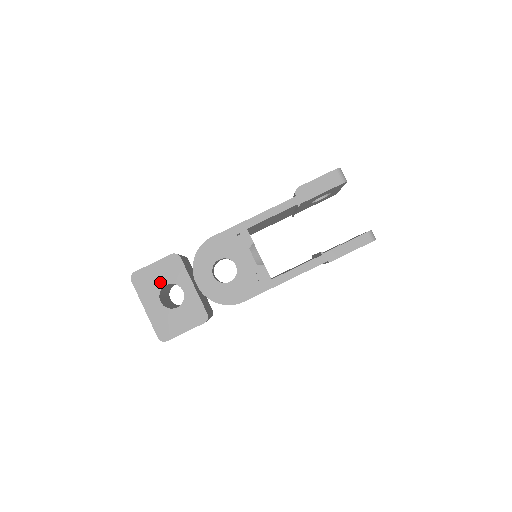
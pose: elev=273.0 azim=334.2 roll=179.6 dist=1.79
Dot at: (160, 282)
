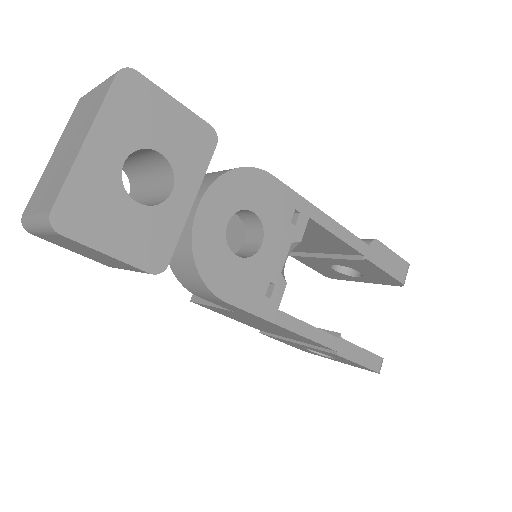
Dot at: (156, 136)
